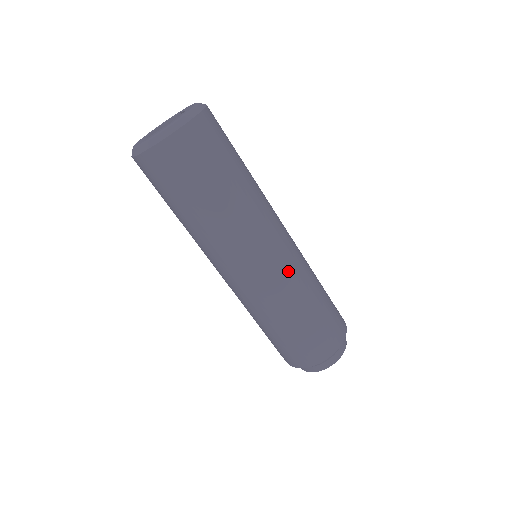
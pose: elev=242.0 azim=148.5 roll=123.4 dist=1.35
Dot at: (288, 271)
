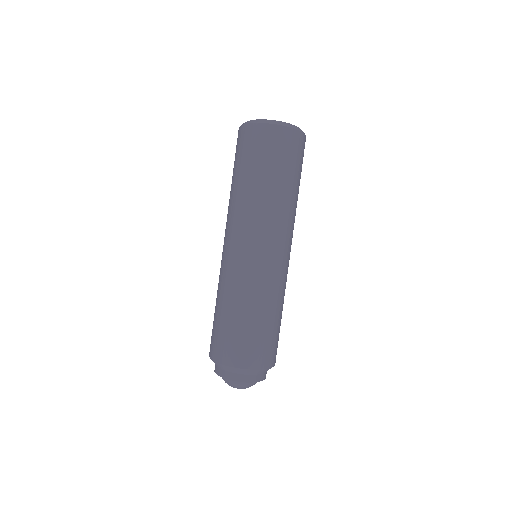
Dot at: occluded
